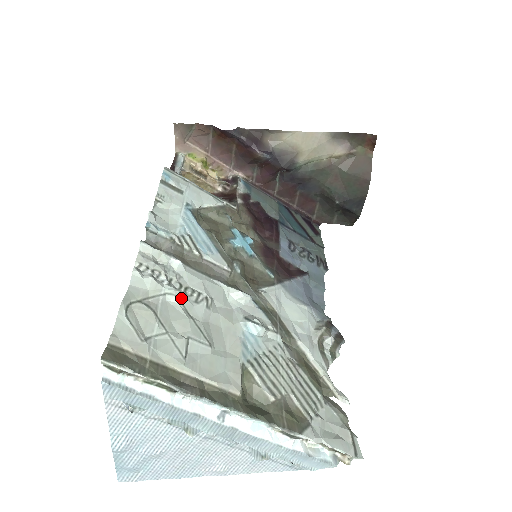
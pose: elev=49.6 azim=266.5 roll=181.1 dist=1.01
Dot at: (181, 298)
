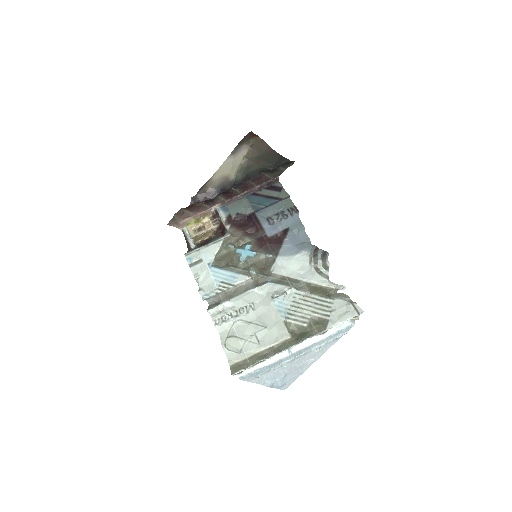
Dot at: (240, 319)
